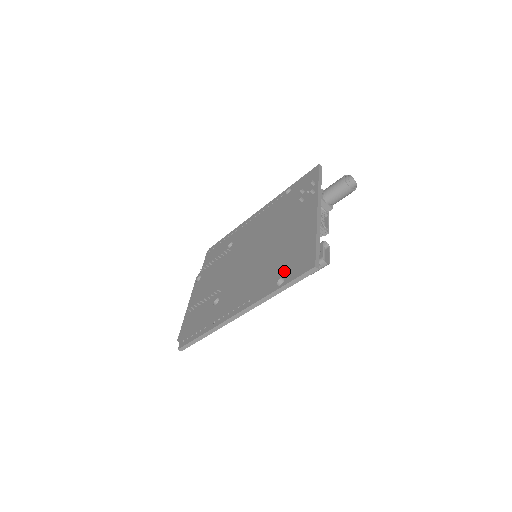
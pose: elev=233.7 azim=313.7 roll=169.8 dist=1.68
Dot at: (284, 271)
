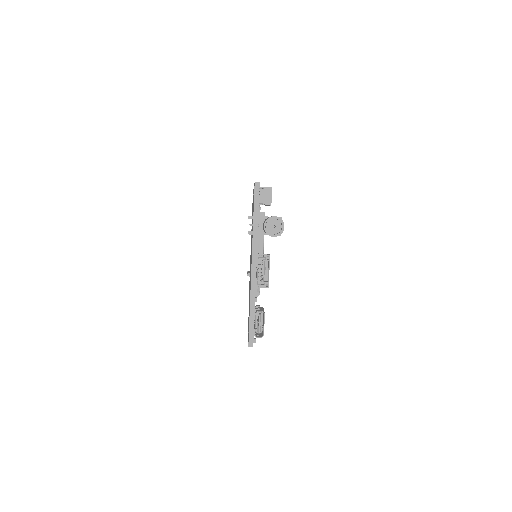
Dot at: occluded
